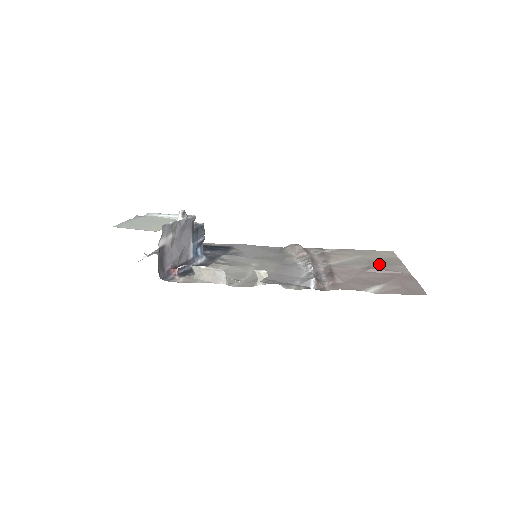
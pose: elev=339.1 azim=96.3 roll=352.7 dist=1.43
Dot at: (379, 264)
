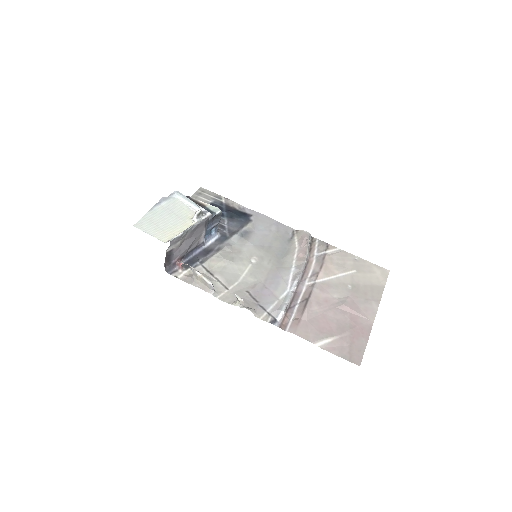
Dot at: (358, 295)
